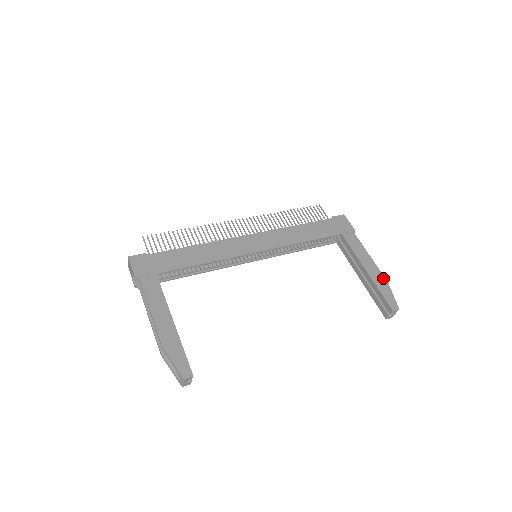
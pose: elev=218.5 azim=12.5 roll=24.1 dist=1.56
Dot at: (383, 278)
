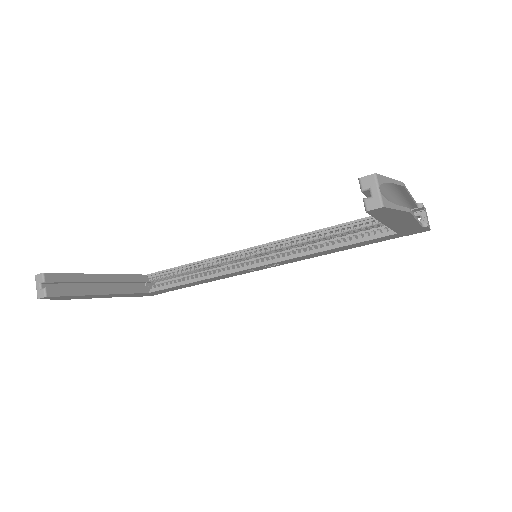
Dot at: occluded
